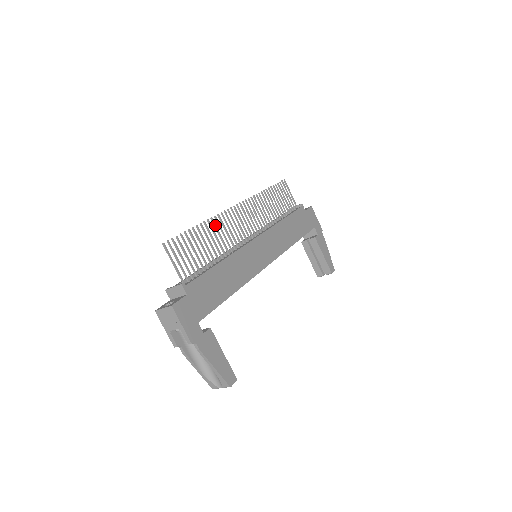
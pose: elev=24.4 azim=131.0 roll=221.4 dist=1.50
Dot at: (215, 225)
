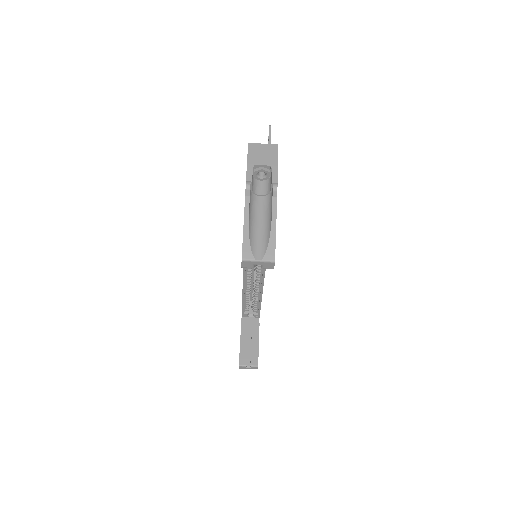
Dot at: occluded
